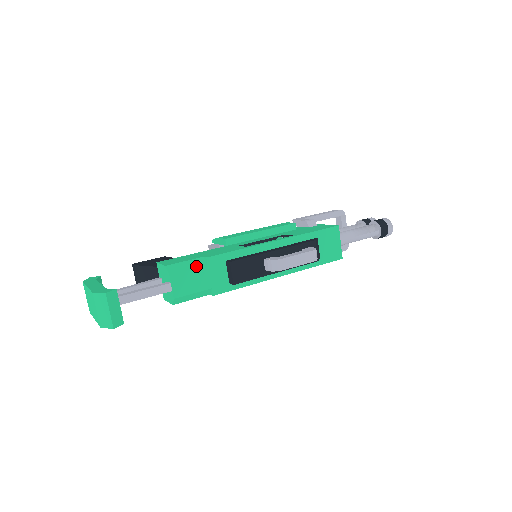
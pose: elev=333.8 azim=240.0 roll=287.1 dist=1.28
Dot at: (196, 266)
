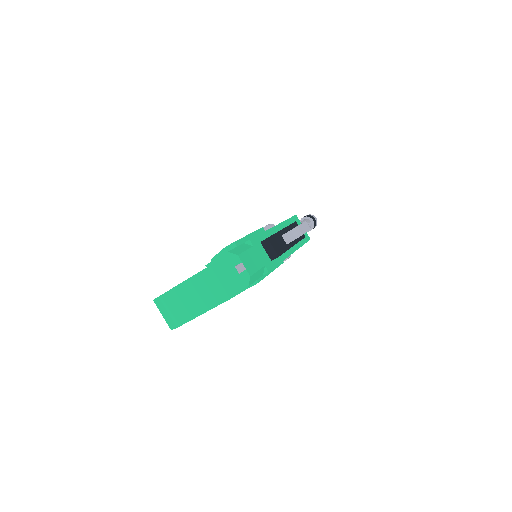
Dot at: (247, 248)
